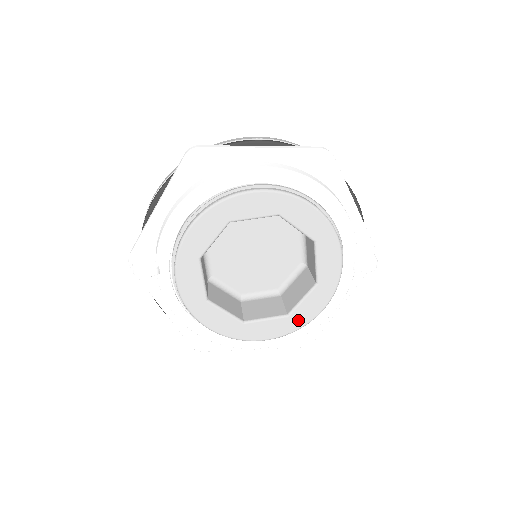
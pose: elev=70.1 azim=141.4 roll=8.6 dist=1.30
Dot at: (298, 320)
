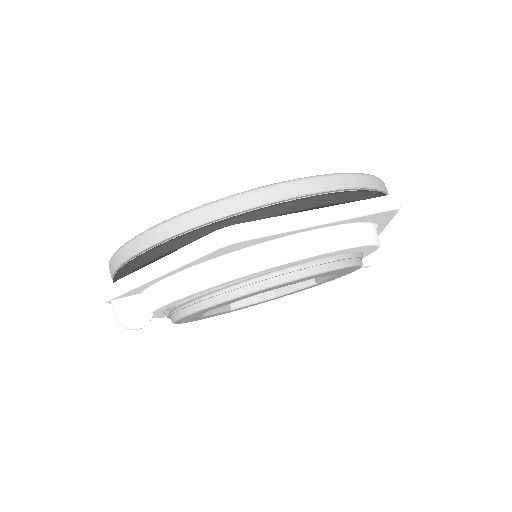
Dot at: (283, 296)
